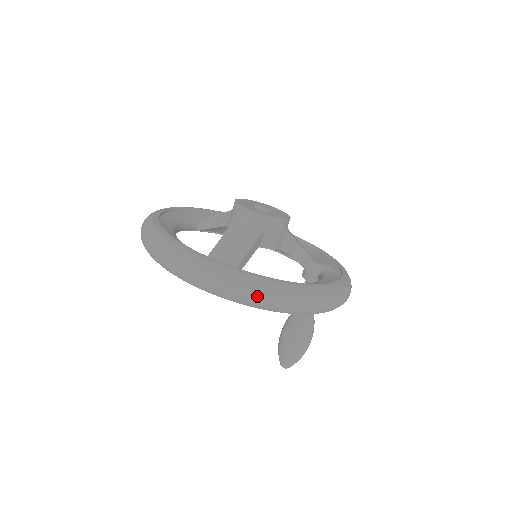
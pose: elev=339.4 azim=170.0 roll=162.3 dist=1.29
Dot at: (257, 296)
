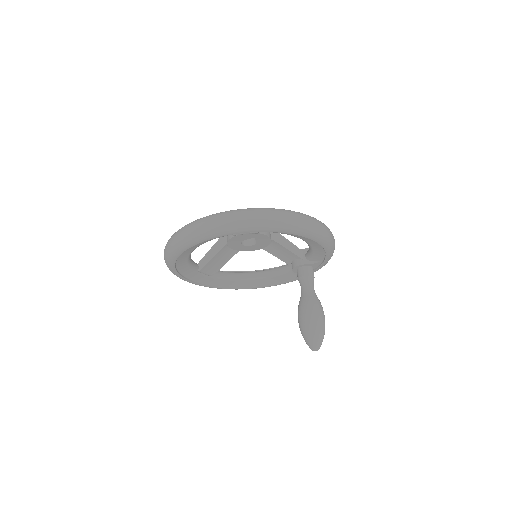
Dot at: (284, 215)
